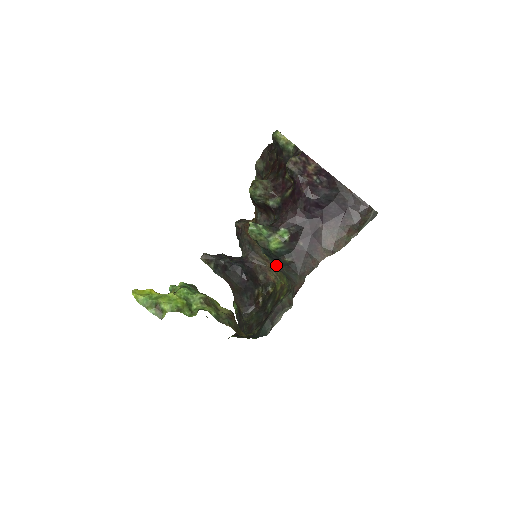
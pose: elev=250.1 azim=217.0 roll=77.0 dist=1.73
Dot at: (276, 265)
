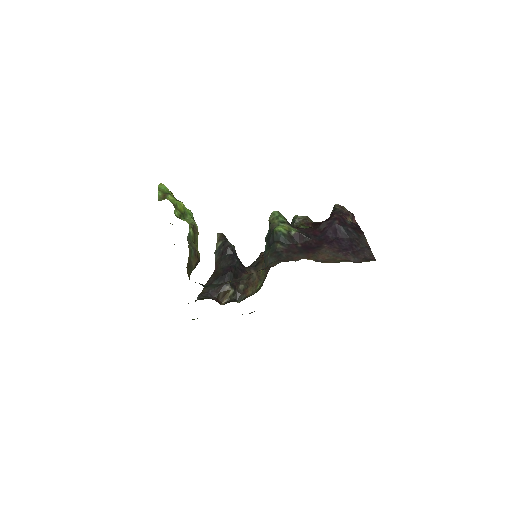
Dot at: (266, 252)
